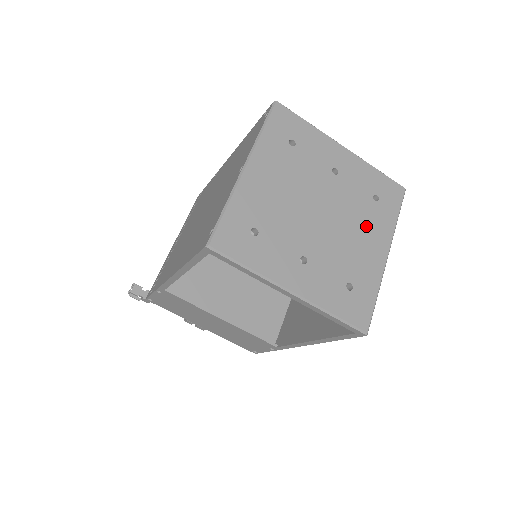
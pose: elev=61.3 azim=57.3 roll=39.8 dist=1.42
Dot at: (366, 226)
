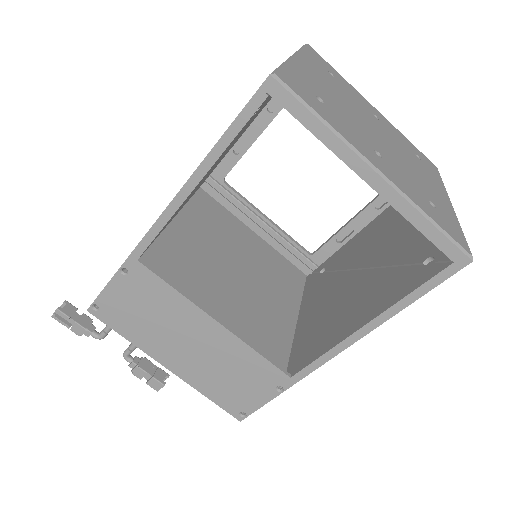
Dot at: (421, 169)
